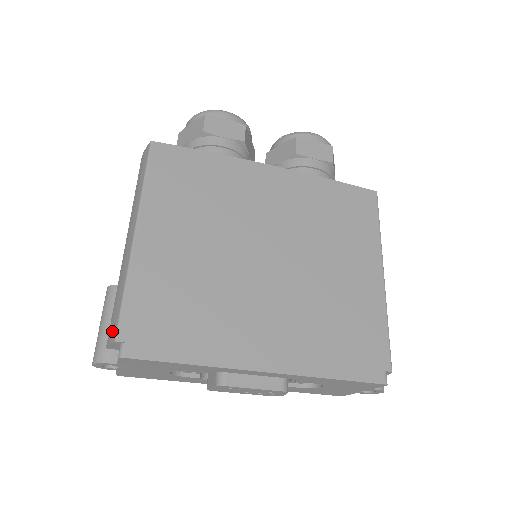
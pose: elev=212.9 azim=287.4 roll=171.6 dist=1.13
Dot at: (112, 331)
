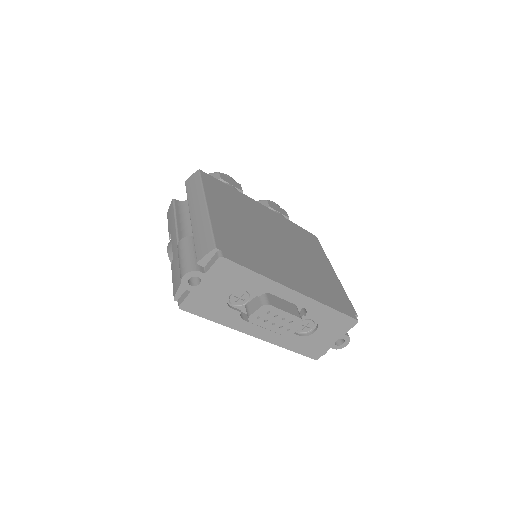
Dot at: (206, 248)
